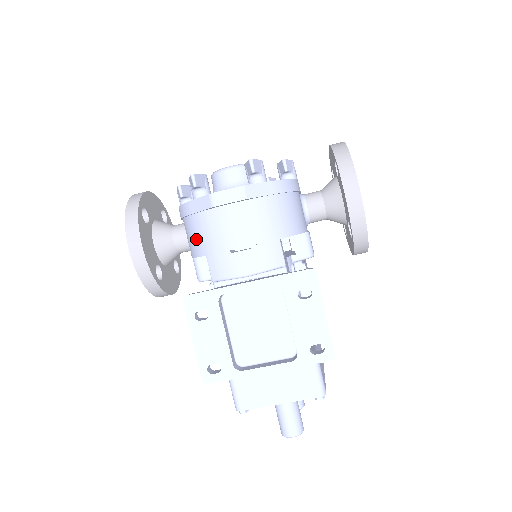
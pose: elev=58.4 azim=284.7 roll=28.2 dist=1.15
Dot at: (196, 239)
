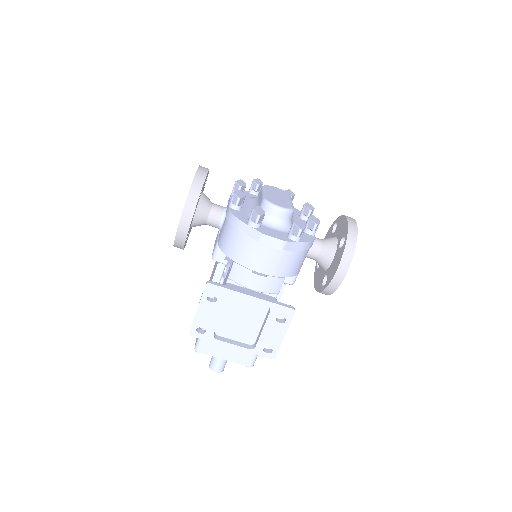
Dot at: (233, 246)
